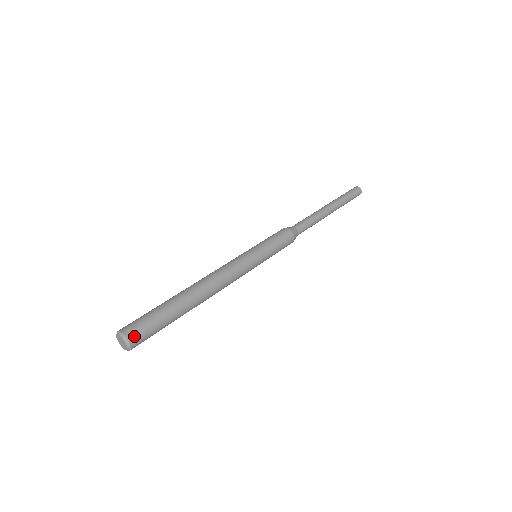
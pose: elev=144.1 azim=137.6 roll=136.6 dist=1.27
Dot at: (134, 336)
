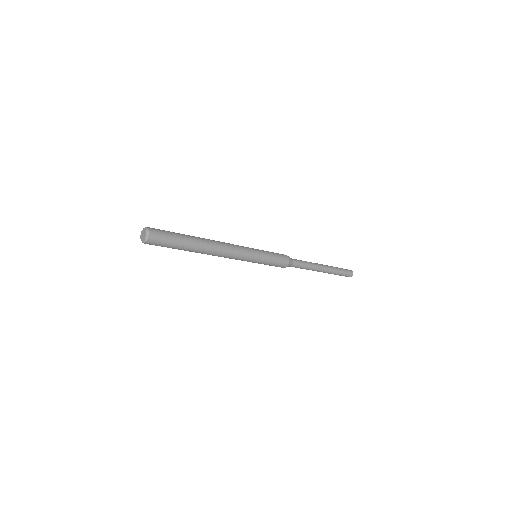
Dot at: (151, 228)
